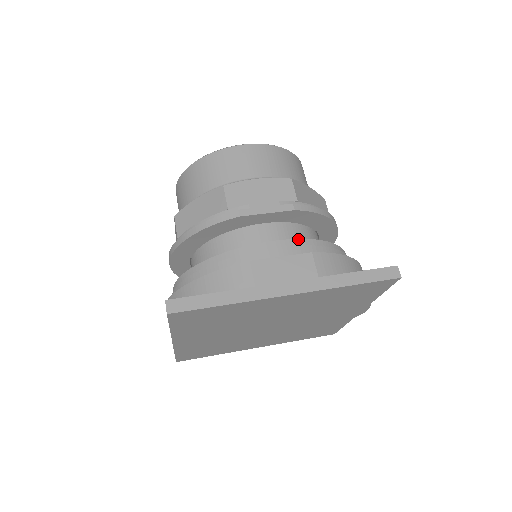
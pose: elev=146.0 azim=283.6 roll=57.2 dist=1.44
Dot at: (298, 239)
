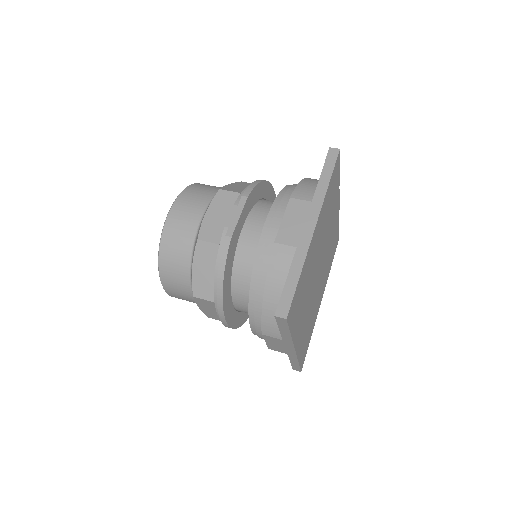
Dot at: (273, 204)
